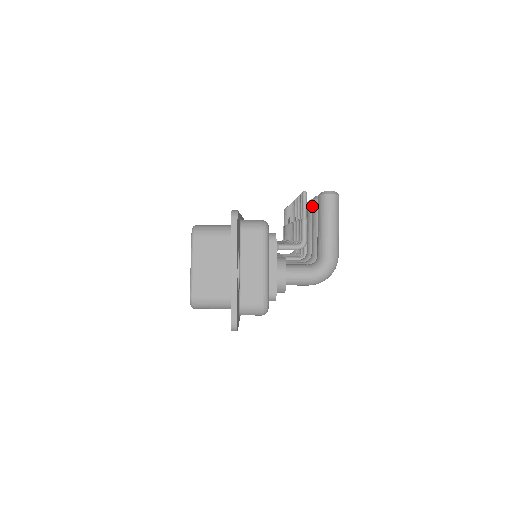
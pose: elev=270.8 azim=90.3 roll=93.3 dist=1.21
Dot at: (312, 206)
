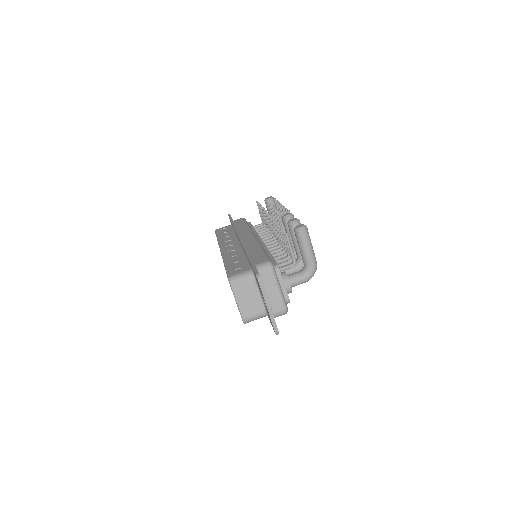
Dot at: (289, 228)
